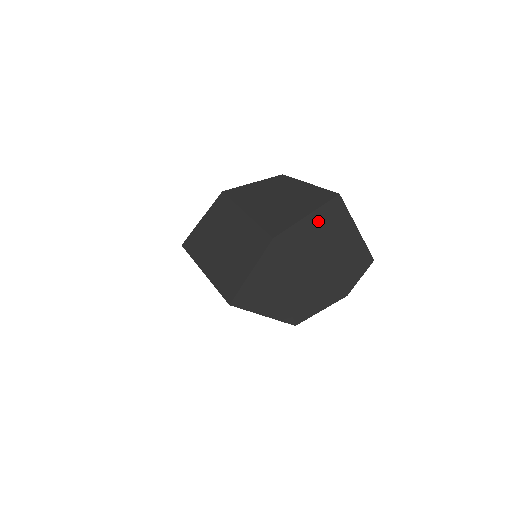
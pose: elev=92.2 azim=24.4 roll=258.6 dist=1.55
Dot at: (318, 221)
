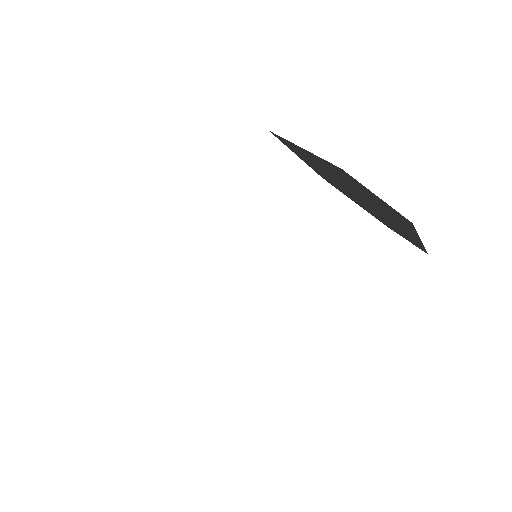
Dot at: (386, 205)
